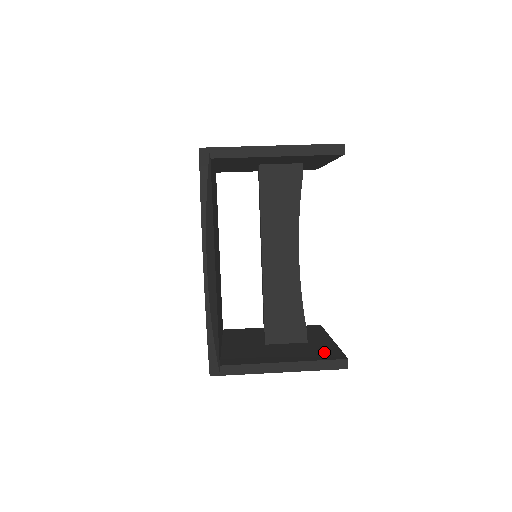
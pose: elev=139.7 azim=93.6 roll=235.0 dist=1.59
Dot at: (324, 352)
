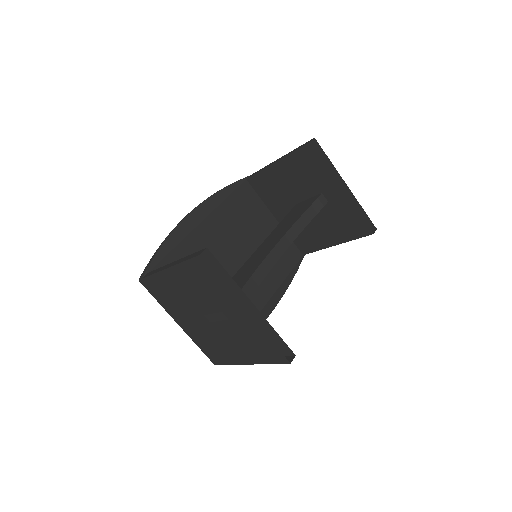
Dot at: occluded
